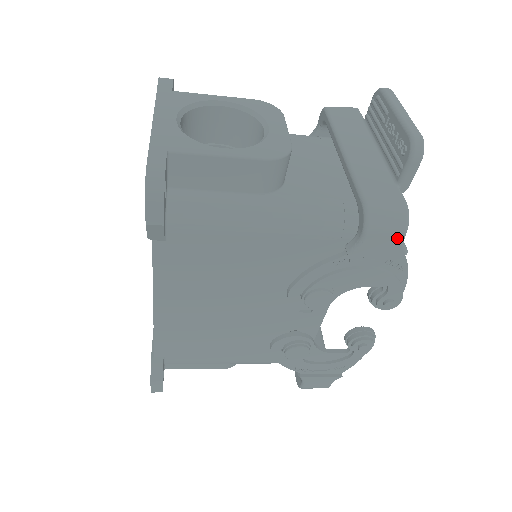
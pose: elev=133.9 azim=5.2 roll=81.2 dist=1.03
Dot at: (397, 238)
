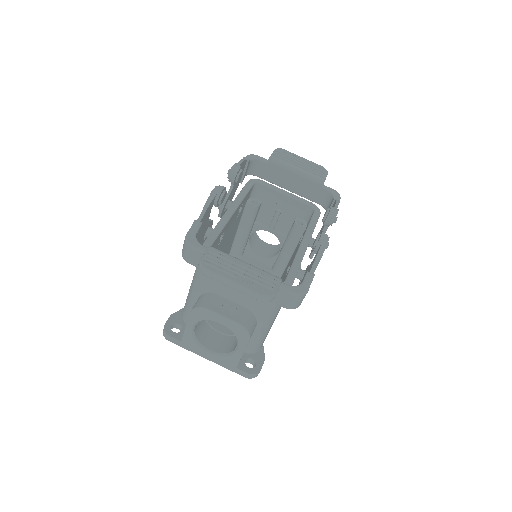
Dot at: occluded
